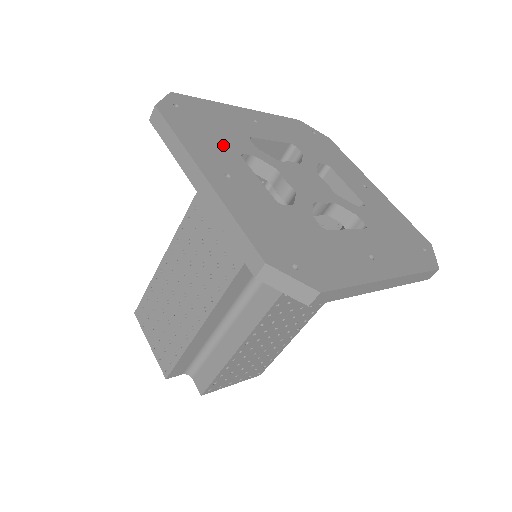
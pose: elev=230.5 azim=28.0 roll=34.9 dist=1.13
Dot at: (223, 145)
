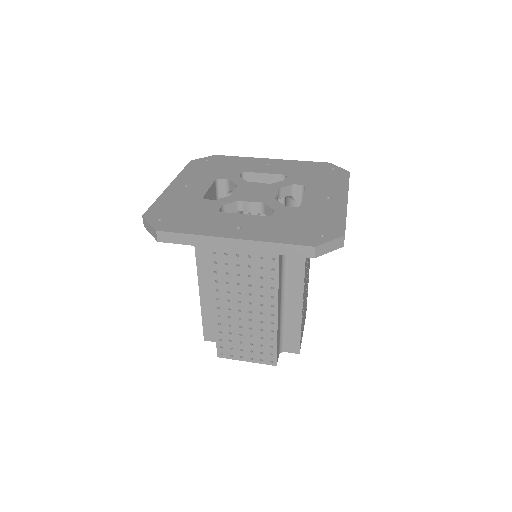
Dot at: (207, 216)
